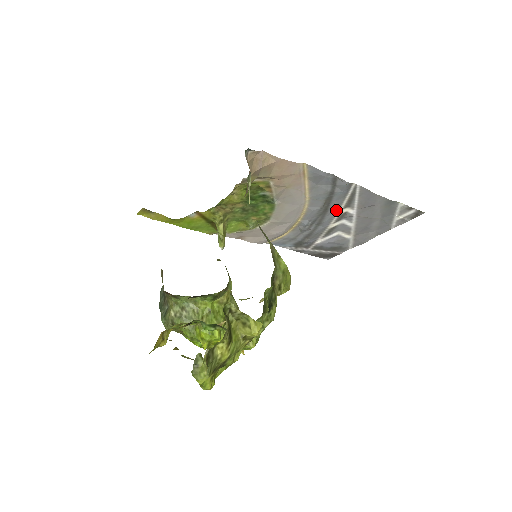
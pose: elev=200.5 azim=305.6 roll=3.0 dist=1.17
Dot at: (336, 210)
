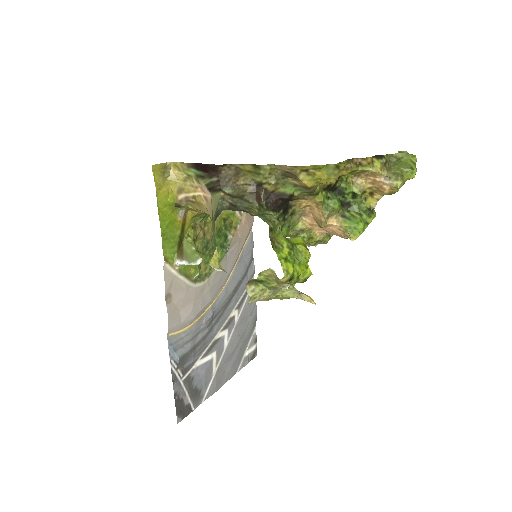
Dot at: (232, 307)
